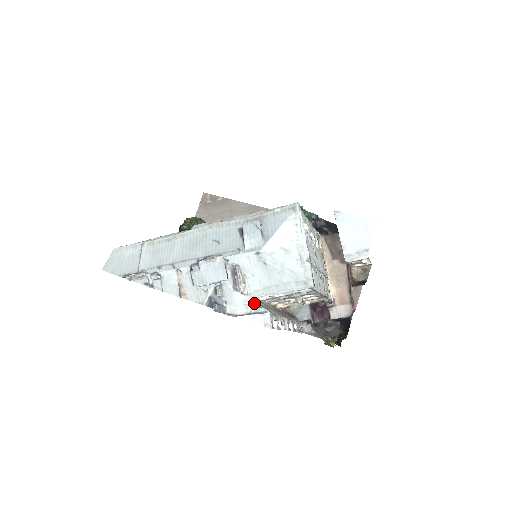
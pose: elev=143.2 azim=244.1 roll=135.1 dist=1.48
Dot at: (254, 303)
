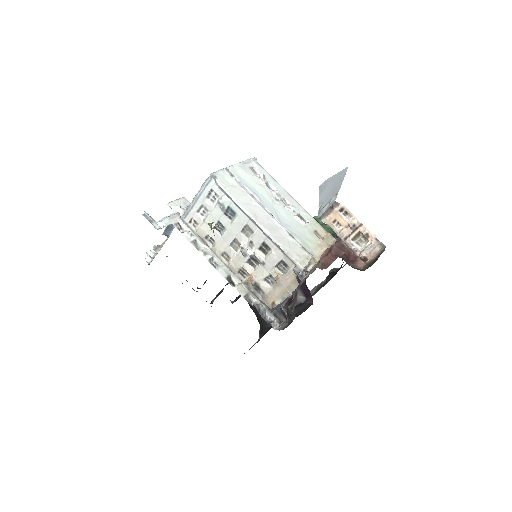
Dot at: occluded
